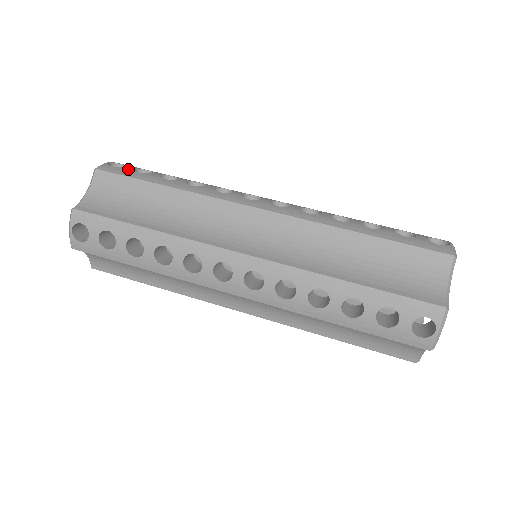
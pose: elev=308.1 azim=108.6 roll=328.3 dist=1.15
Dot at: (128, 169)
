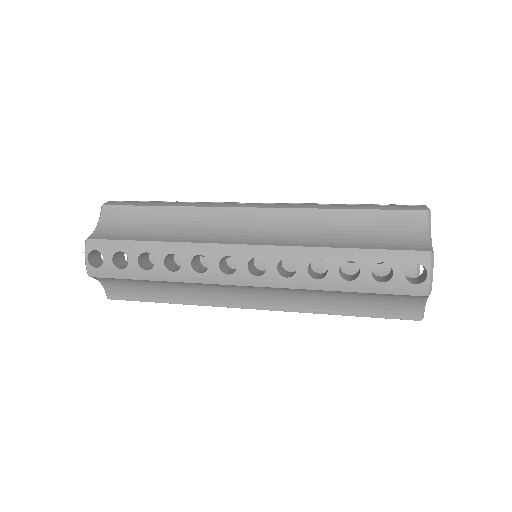
Dot at: (131, 201)
